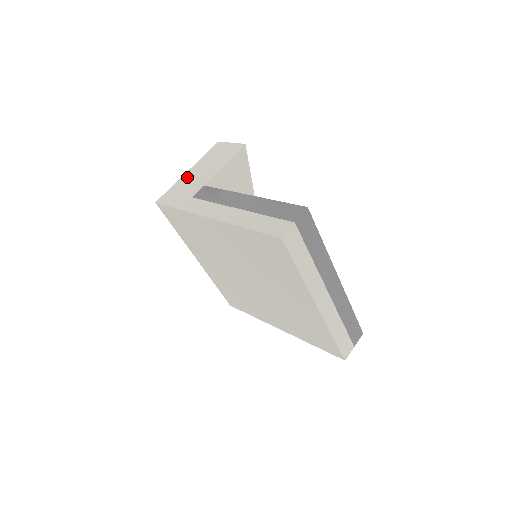
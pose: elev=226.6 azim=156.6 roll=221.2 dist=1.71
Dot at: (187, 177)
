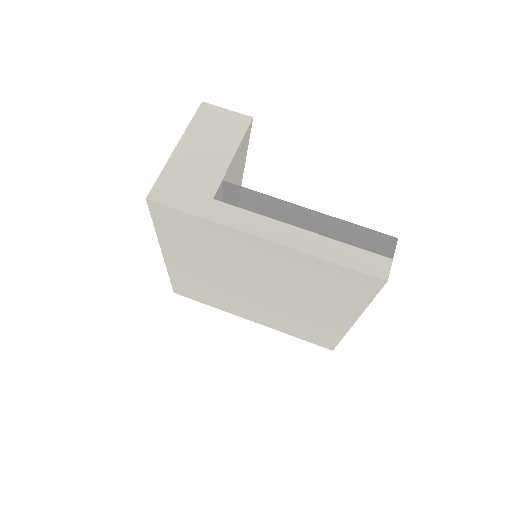
Dot at: (182, 159)
